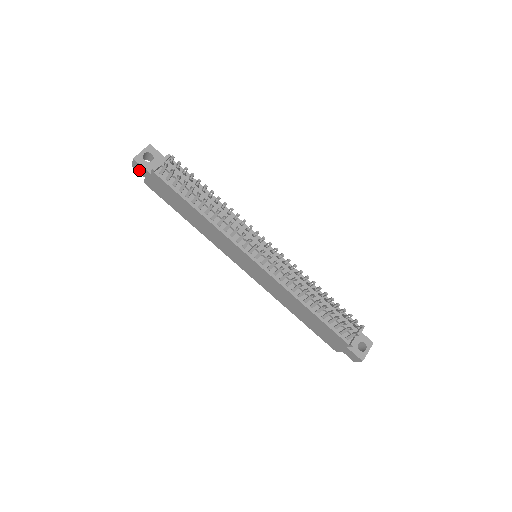
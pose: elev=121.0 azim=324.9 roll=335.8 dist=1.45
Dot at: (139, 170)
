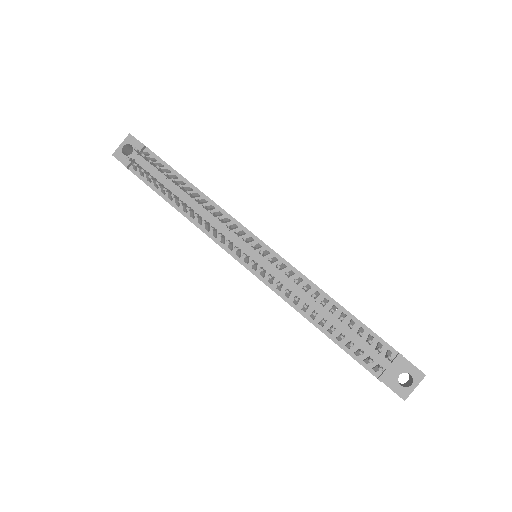
Dot at: occluded
